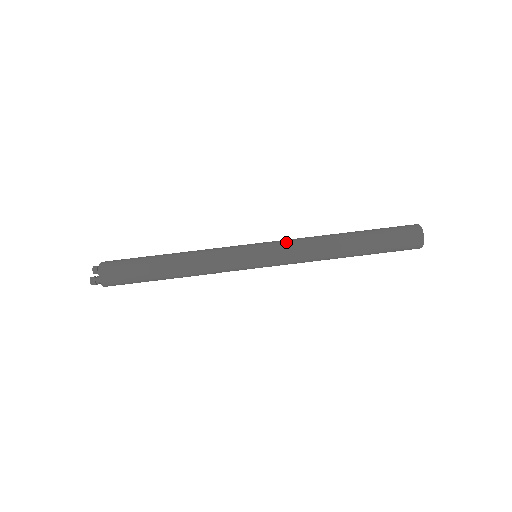
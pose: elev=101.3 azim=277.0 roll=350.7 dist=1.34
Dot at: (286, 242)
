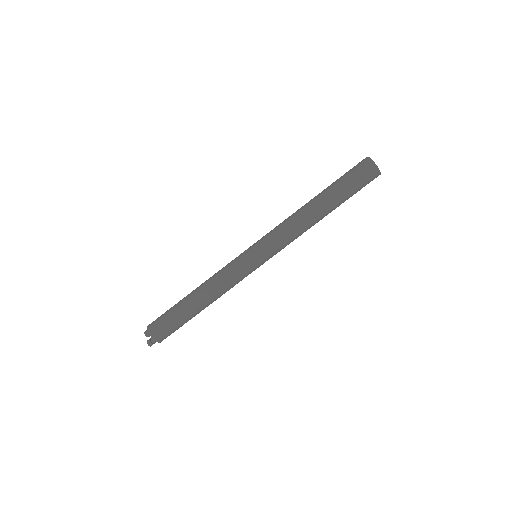
Dot at: (272, 233)
